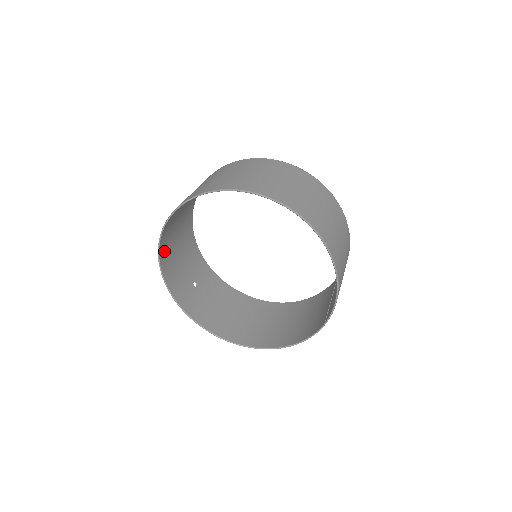
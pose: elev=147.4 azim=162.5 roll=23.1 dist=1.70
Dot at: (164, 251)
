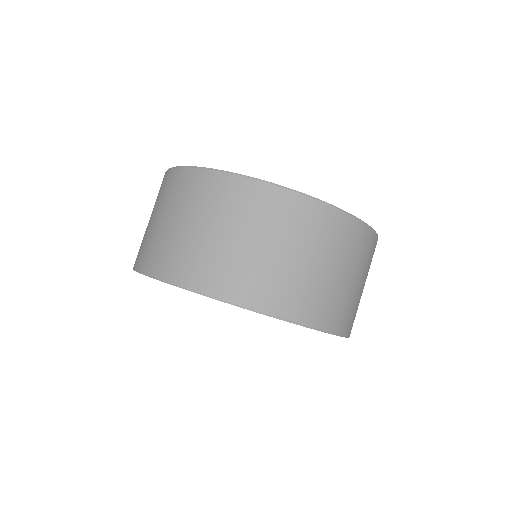
Dot at: occluded
